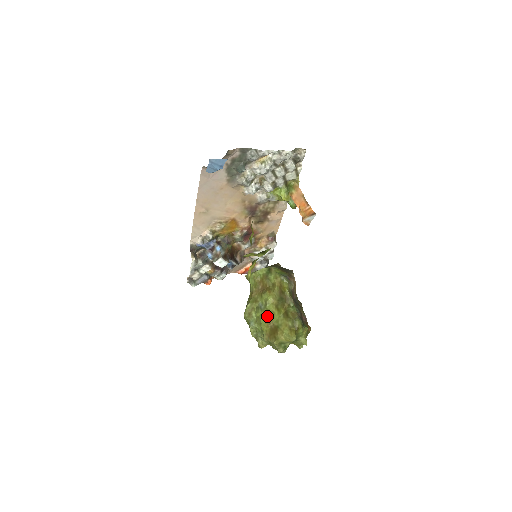
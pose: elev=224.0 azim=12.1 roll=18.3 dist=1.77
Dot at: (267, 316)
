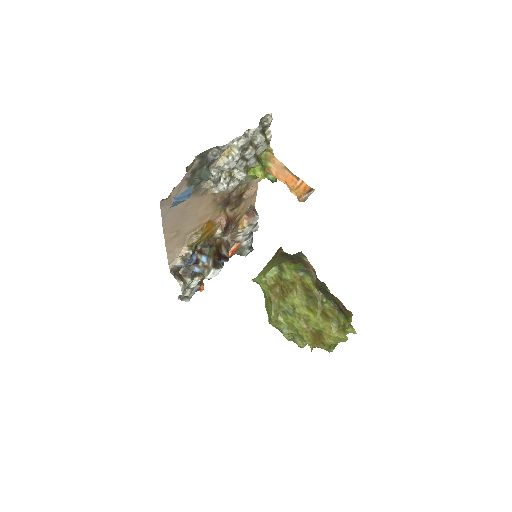
Dot at: (301, 321)
